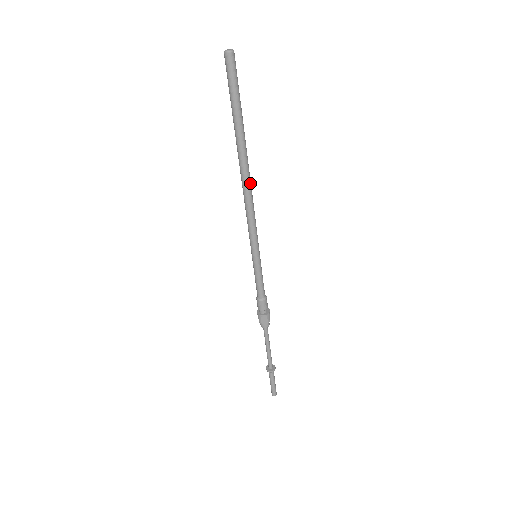
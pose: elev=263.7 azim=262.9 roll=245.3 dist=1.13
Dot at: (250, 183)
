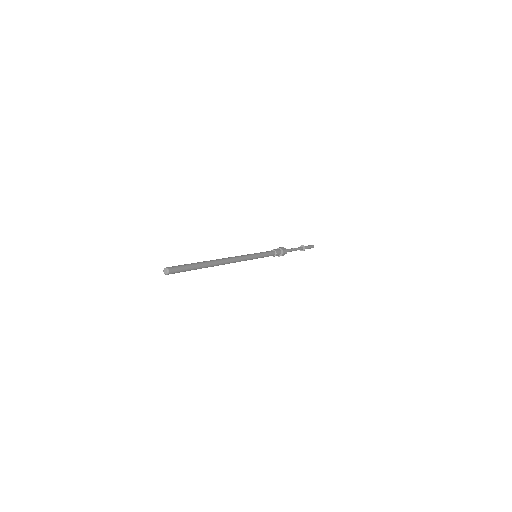
Dot at: (227, 260)
